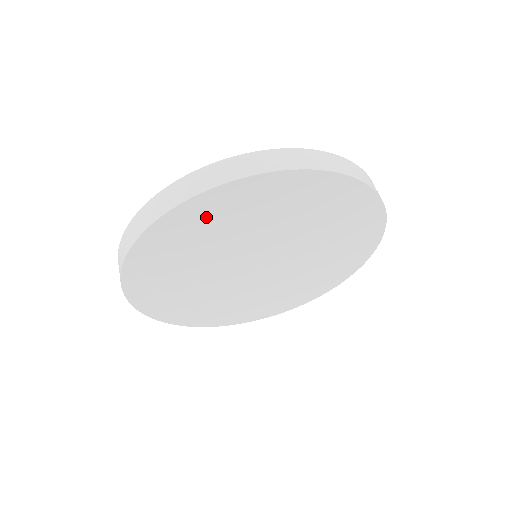
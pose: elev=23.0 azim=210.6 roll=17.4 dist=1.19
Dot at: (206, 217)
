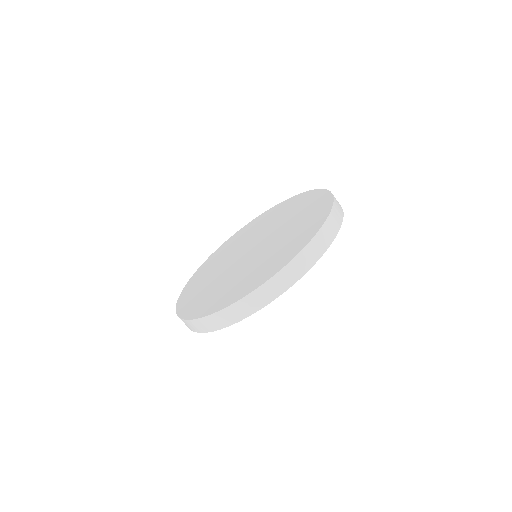
Dot at: occluded
